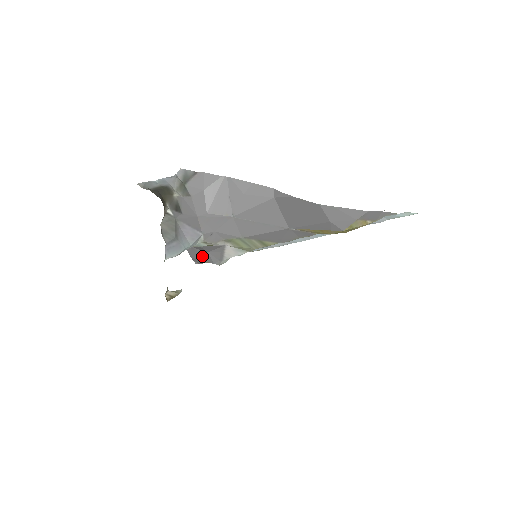
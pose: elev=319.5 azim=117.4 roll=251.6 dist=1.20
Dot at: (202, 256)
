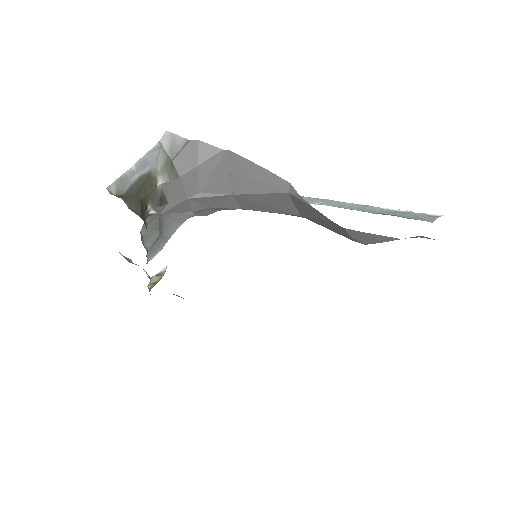
Dot at: occluded
